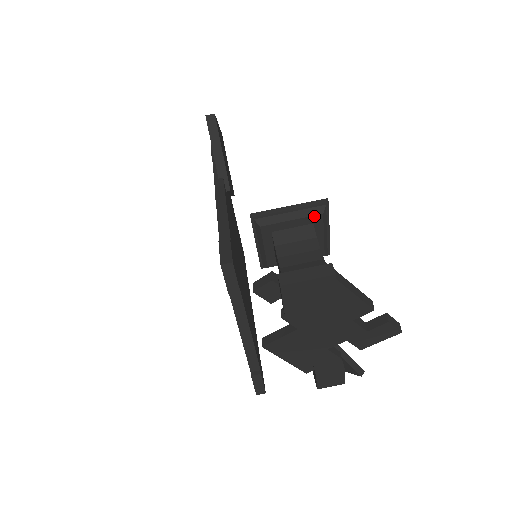
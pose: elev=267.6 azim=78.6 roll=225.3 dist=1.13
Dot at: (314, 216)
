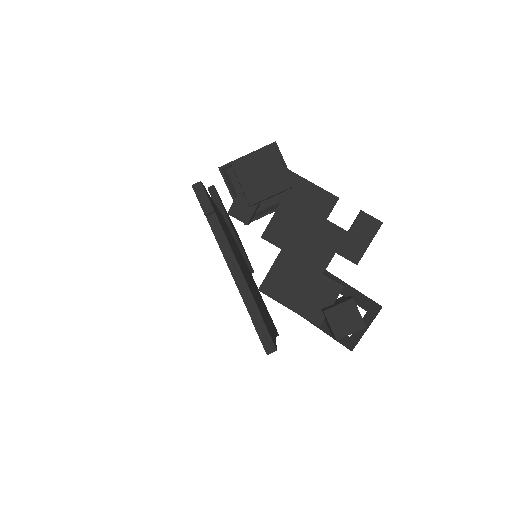
Dot at: occluded
